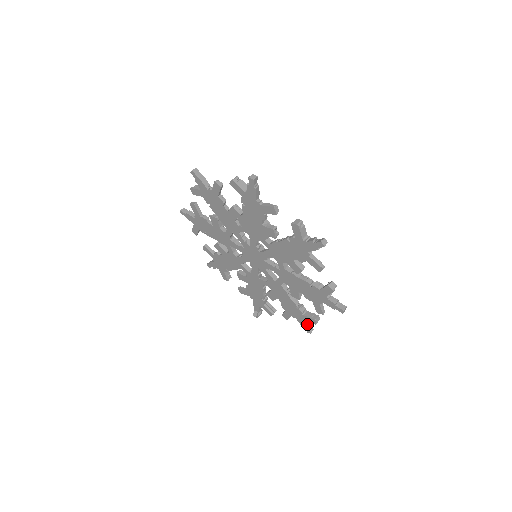
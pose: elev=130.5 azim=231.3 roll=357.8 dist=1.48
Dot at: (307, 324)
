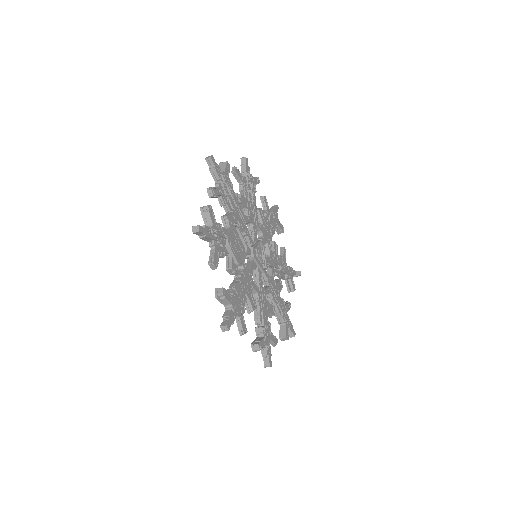
Dot at: occluded
